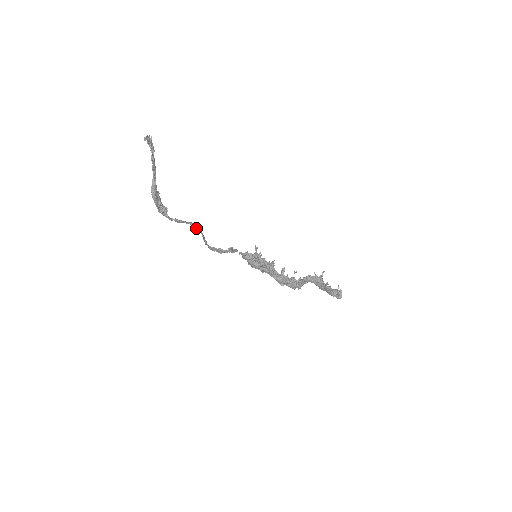
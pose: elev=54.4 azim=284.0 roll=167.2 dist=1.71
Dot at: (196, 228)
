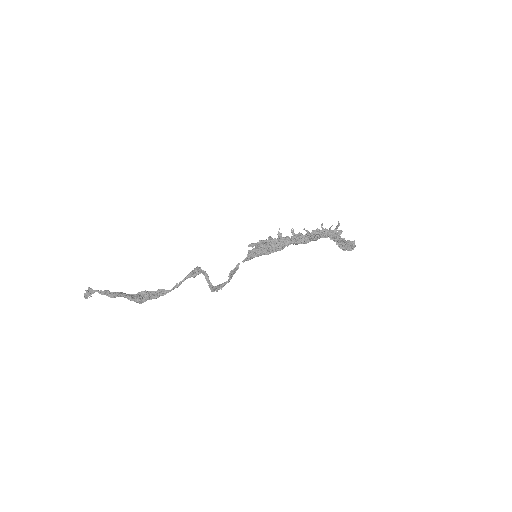
Dot at: (195, 275)
